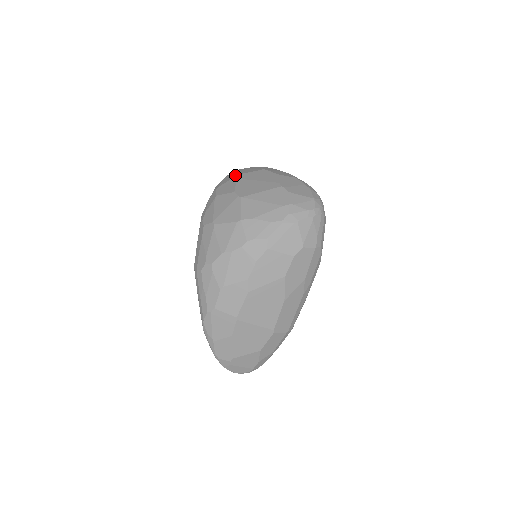
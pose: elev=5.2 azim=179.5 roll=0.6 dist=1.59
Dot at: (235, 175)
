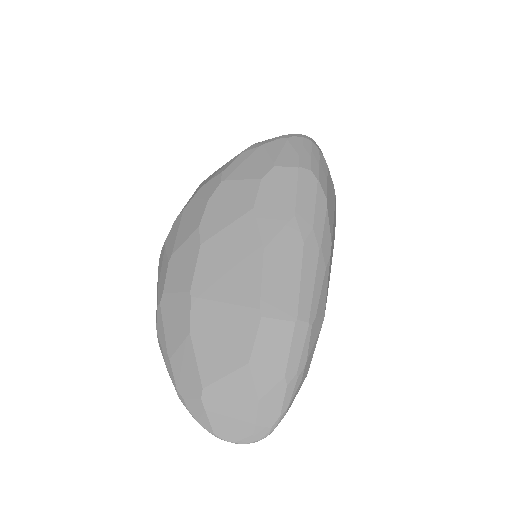
Dot at: occluded
